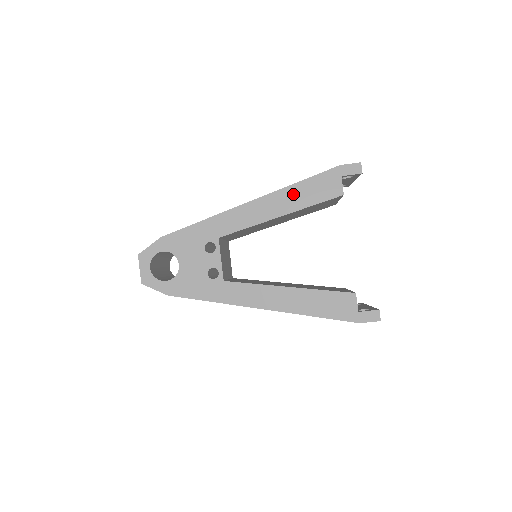
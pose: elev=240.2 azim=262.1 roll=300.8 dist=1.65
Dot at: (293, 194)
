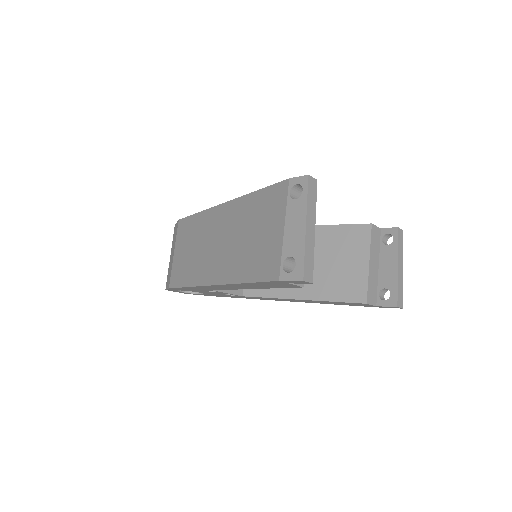
Dot at: (248, 285)
